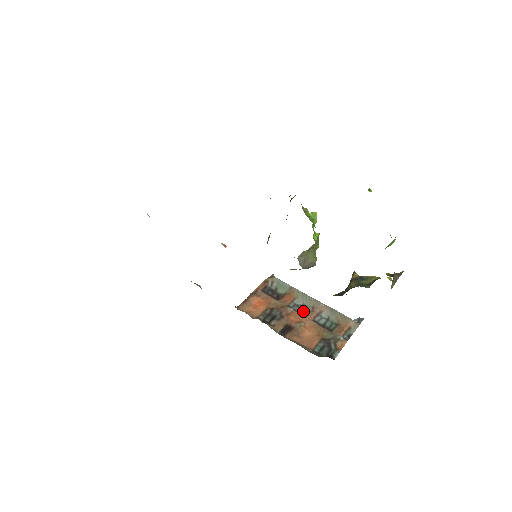
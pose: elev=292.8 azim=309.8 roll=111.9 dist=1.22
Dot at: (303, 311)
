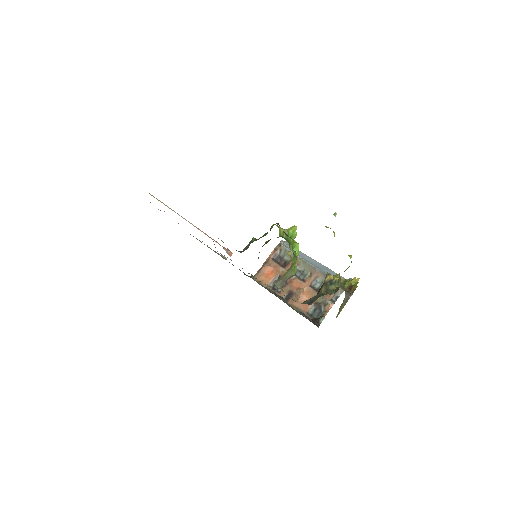
Dot at: (303, 277)
